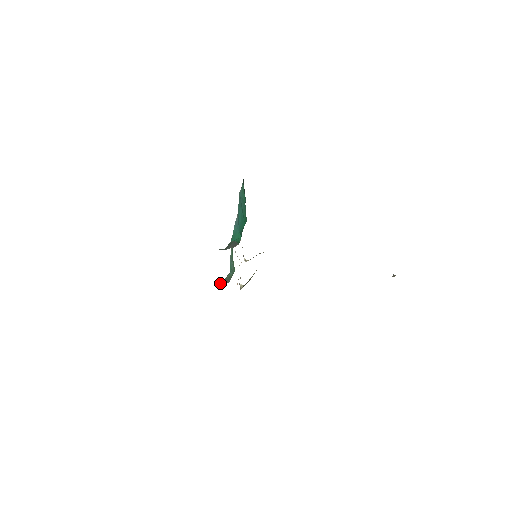
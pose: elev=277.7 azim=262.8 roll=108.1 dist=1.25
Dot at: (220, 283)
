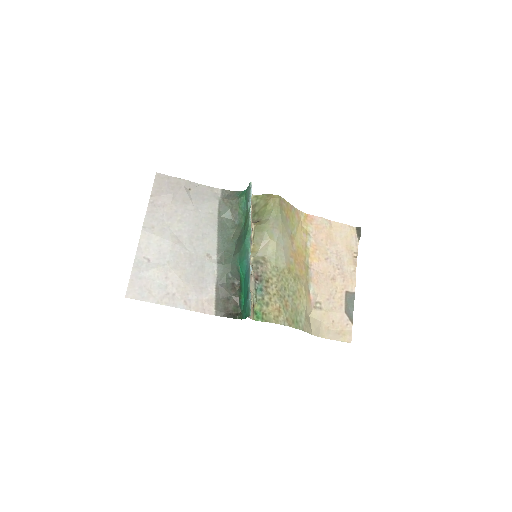
Dot at: (232, 211)
